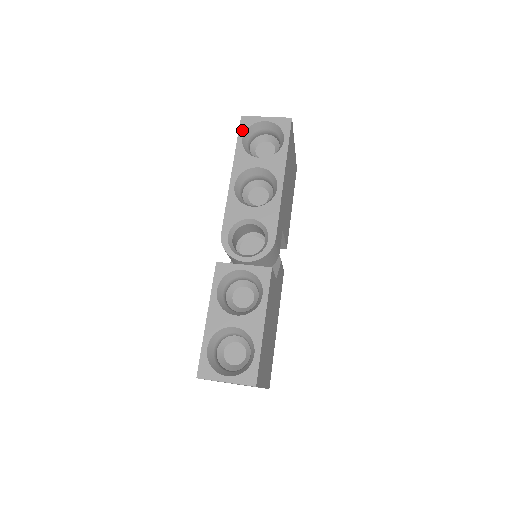
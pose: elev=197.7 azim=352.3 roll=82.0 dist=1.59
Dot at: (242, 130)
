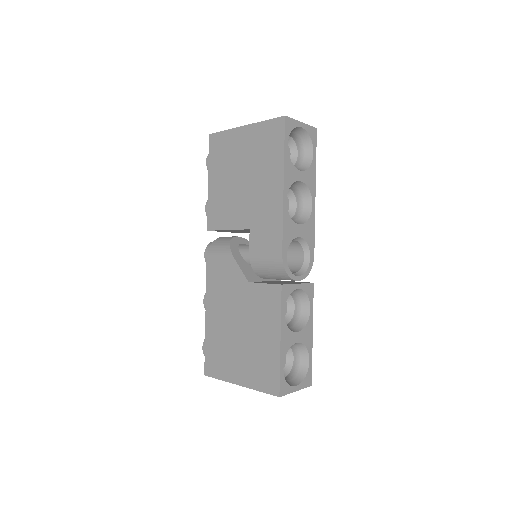
Dot at: (287, 134)
